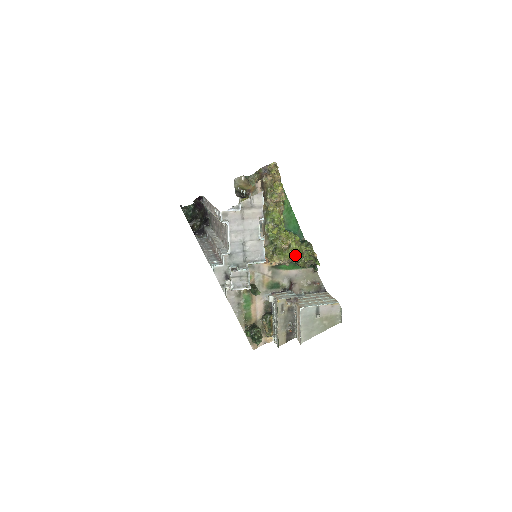
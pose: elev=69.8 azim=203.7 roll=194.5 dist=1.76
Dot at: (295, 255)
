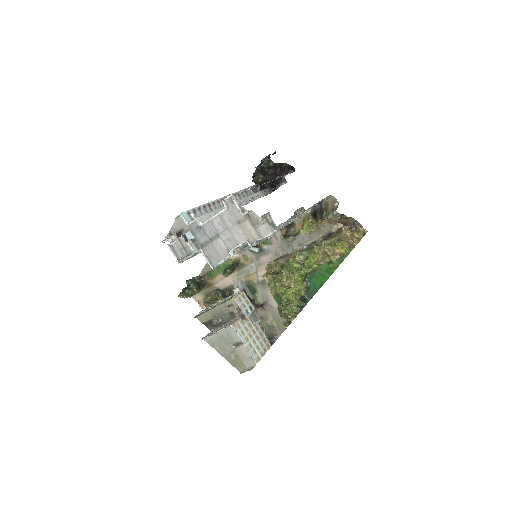
Dot at: (283, 297)
